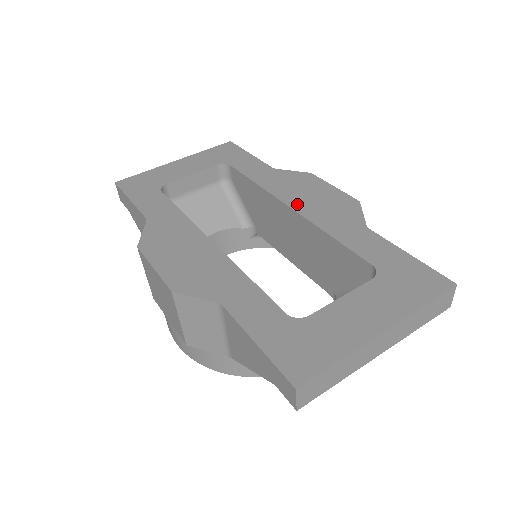
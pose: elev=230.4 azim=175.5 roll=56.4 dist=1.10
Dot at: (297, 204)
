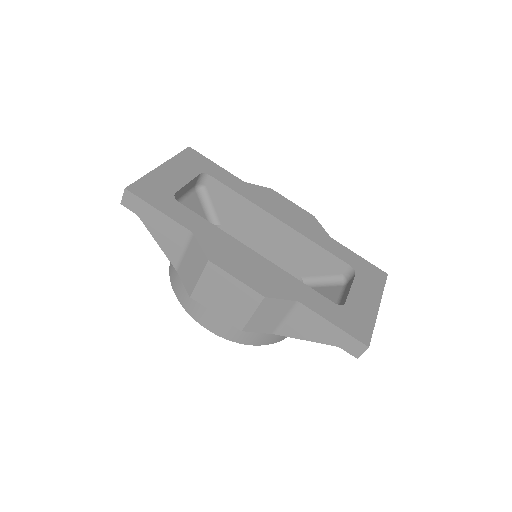
Dot at: (283, 218)
